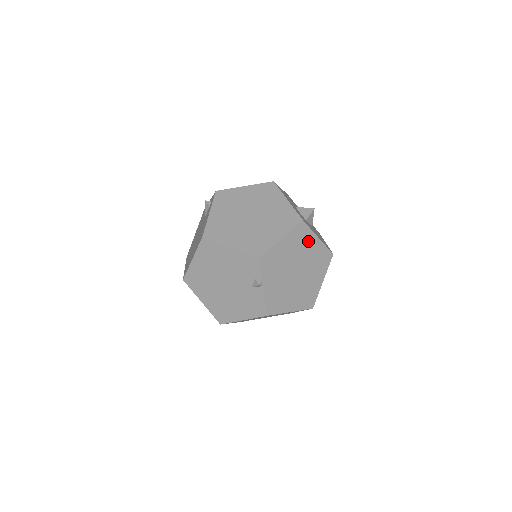
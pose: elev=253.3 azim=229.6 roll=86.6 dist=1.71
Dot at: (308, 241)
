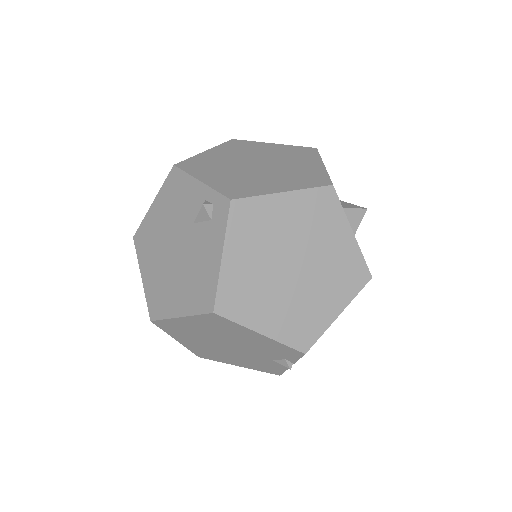
Dot at: occluded
